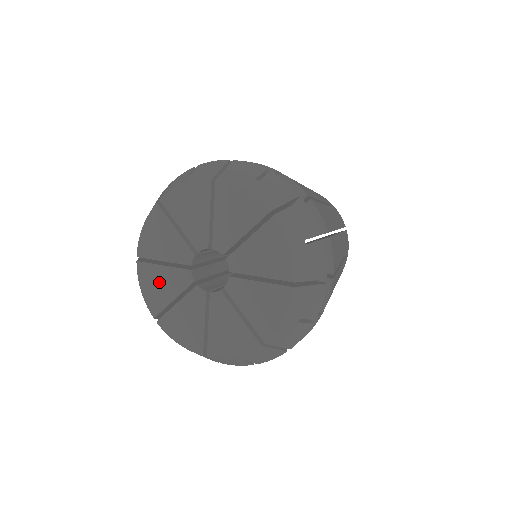
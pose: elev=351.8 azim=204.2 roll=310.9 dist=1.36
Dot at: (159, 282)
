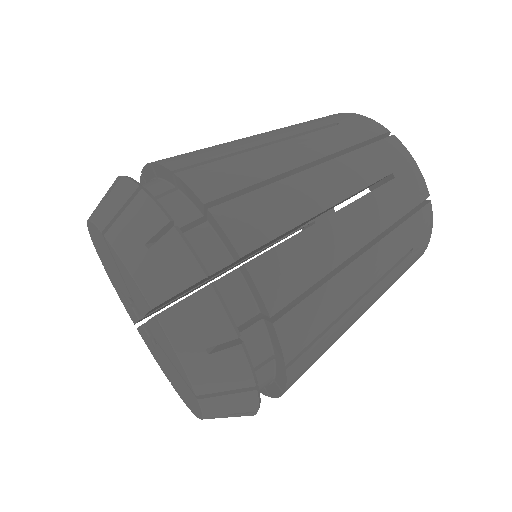
Dot at: (123, 299)
